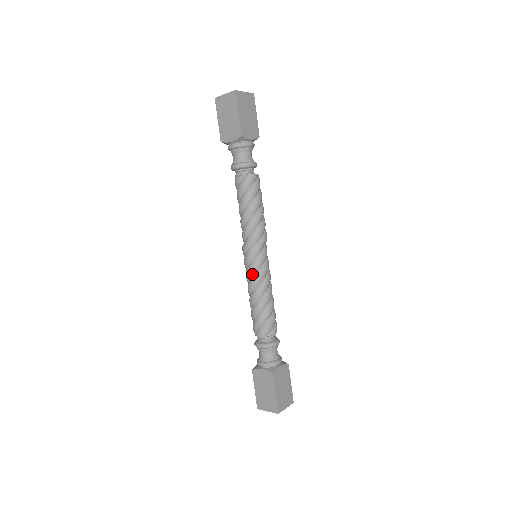
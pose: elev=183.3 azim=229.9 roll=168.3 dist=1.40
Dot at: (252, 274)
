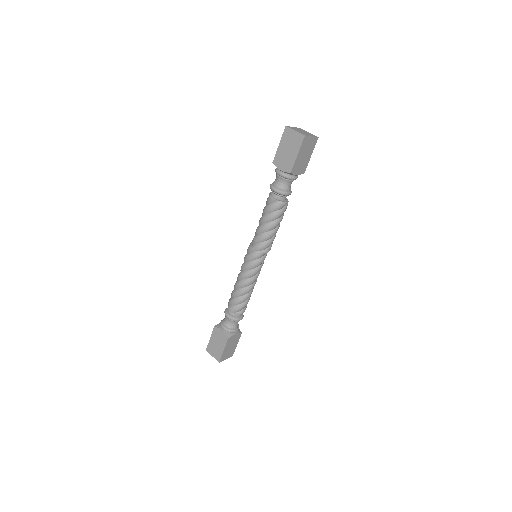
Dot at: (247, 269)
